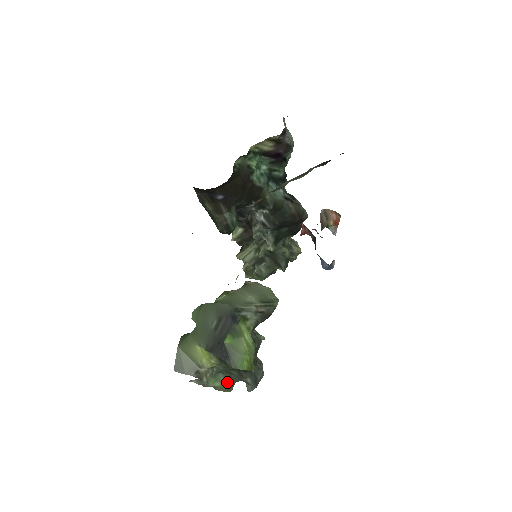
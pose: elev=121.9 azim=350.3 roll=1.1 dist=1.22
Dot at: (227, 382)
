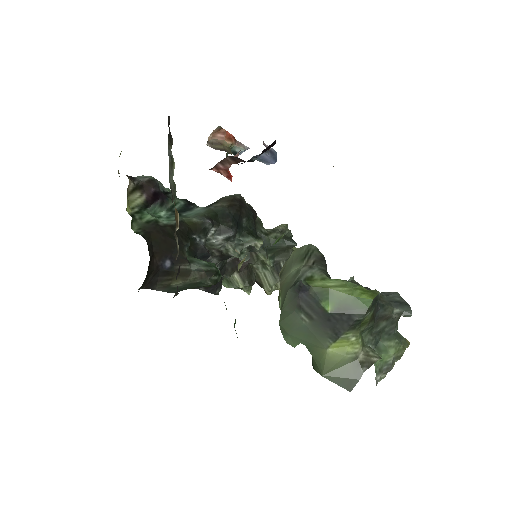
Dot at: (393, 340)
